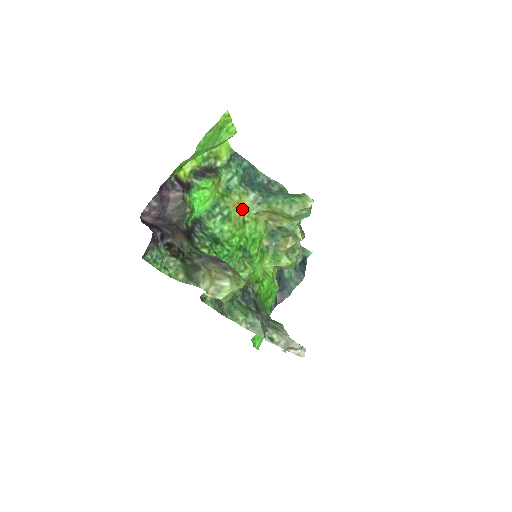
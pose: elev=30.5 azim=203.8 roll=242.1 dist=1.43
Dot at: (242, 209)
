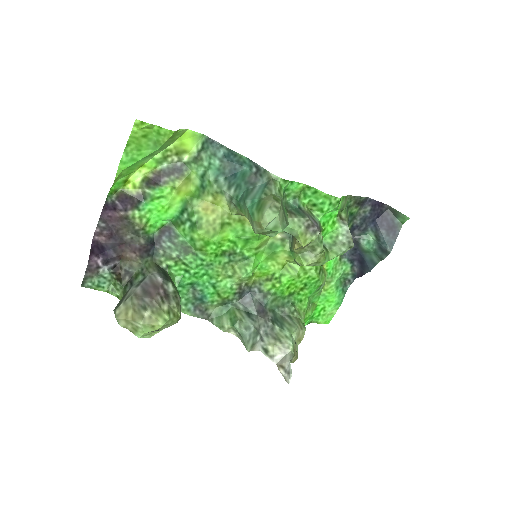
Dot at: (219, 210)
